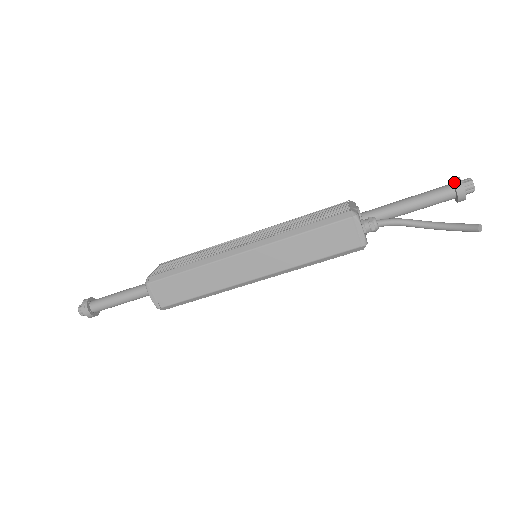
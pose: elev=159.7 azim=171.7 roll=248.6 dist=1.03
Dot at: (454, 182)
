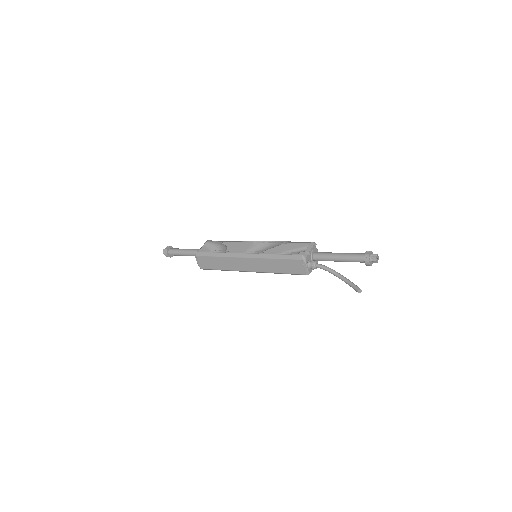
Dot at: (365, 255)
